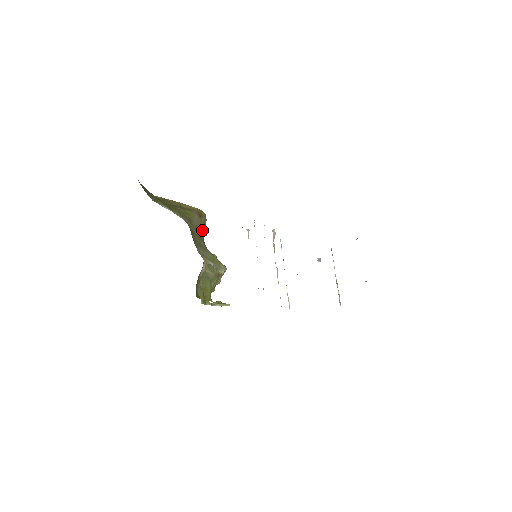
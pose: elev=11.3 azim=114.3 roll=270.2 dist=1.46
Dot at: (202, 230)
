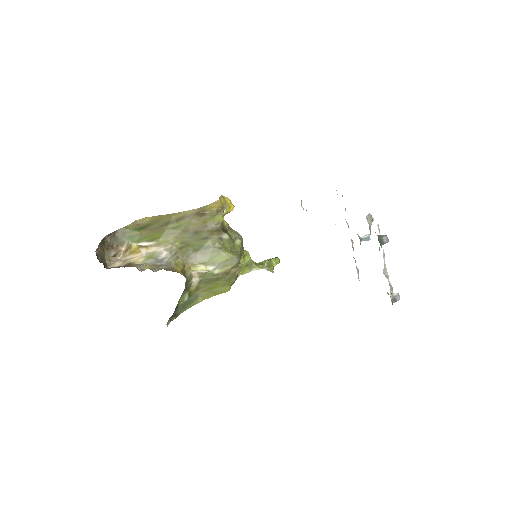
Dot at: (209, 225)
